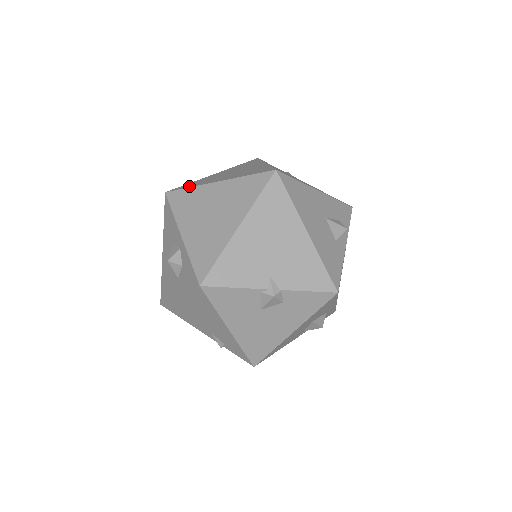
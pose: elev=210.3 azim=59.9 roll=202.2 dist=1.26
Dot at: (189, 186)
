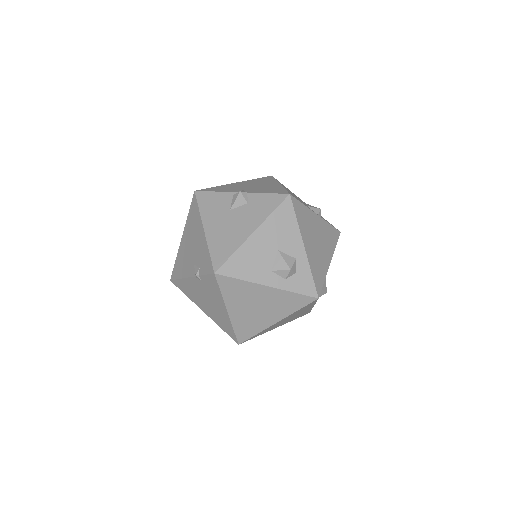
Dot at: occluded
